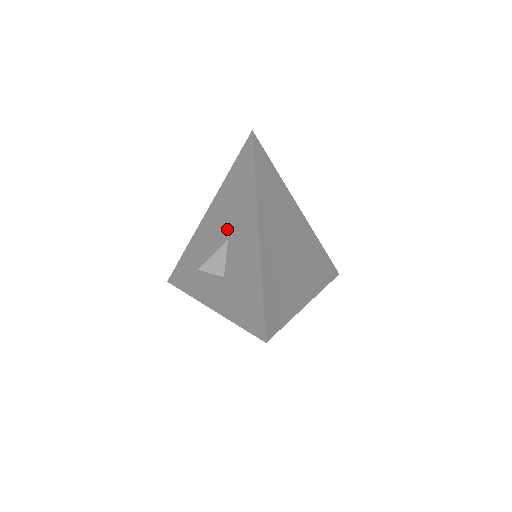
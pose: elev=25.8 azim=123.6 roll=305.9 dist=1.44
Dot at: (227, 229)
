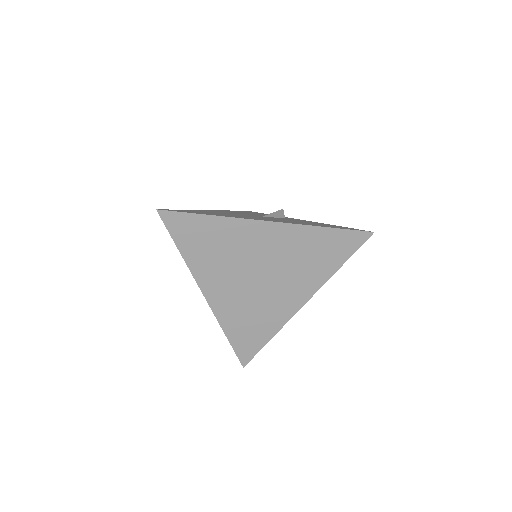
Dot at: occluded
